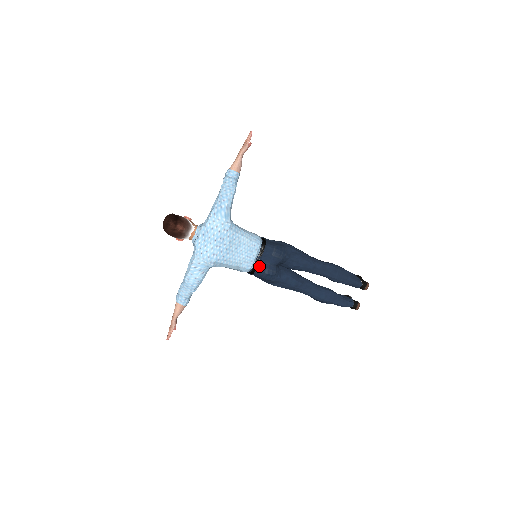
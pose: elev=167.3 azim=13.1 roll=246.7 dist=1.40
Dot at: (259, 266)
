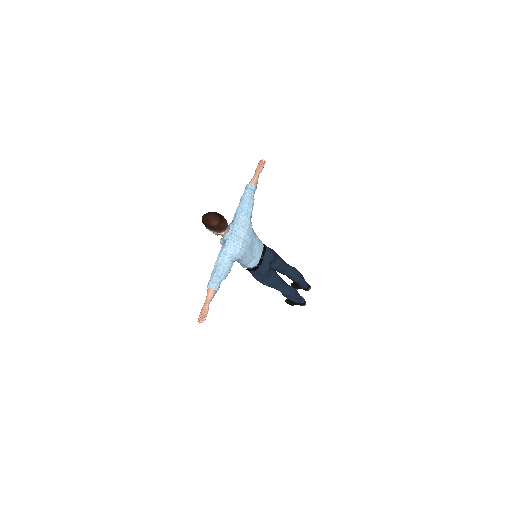
Dot at: (263, 263)
